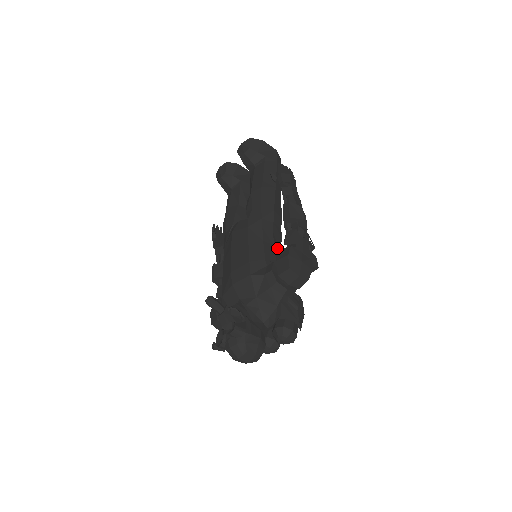
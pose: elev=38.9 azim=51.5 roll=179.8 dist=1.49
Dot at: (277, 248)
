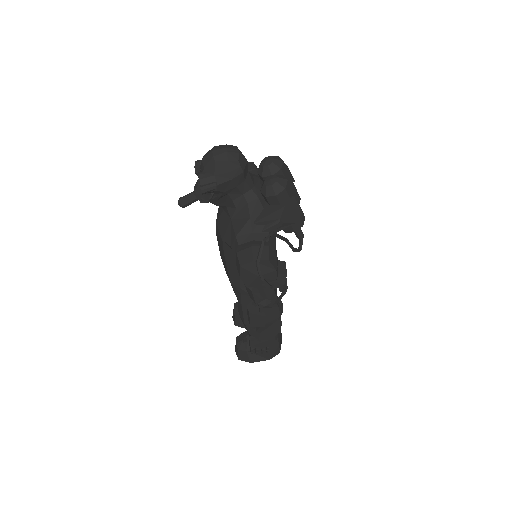
Dot at: occluded
